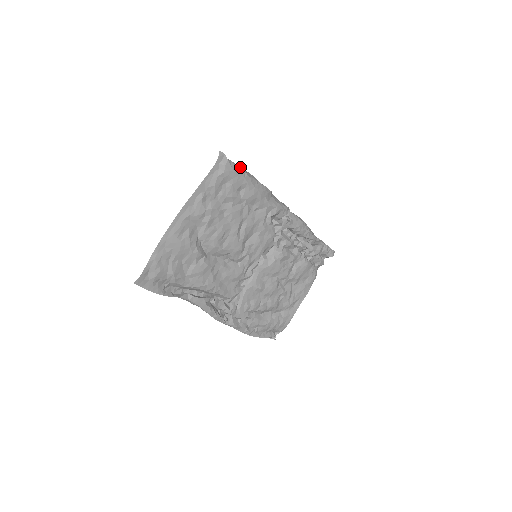
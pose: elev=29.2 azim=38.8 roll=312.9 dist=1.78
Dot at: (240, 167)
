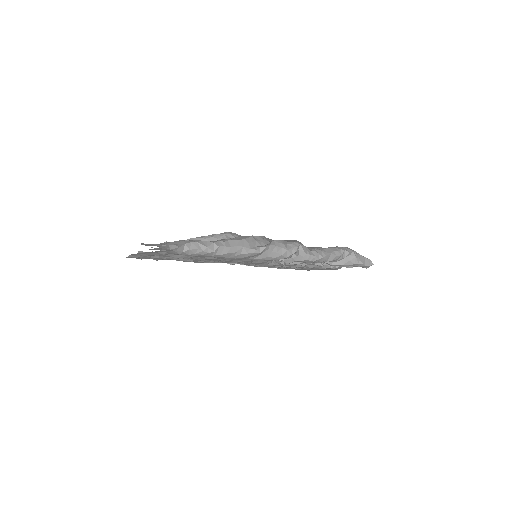
Dot at: (204, 251)
